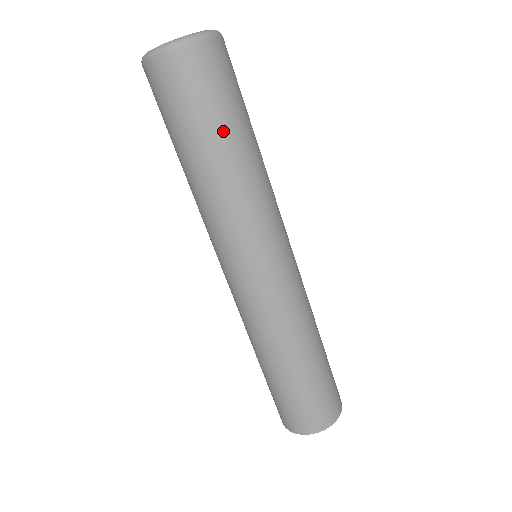
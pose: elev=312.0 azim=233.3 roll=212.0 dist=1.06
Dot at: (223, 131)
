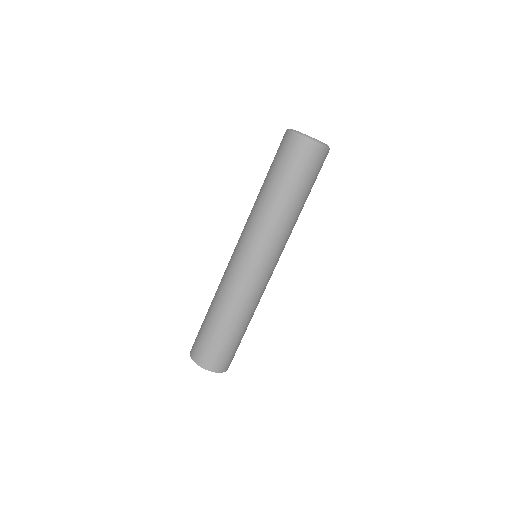
Dot at: (307, 193)
